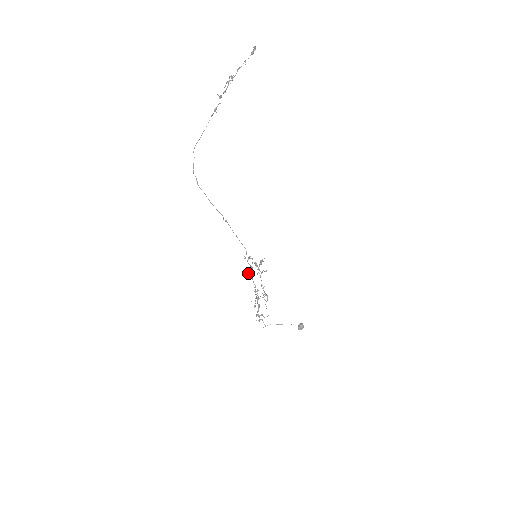
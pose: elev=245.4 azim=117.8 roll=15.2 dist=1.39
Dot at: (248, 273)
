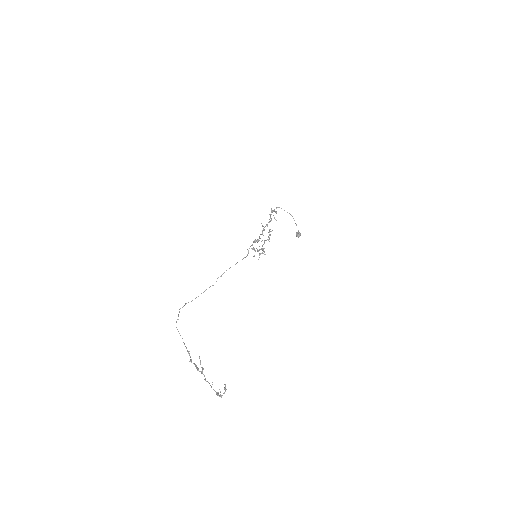
Dot at: (253, 241)
